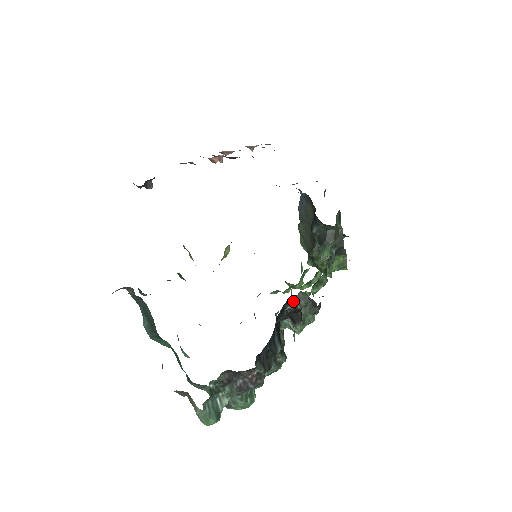
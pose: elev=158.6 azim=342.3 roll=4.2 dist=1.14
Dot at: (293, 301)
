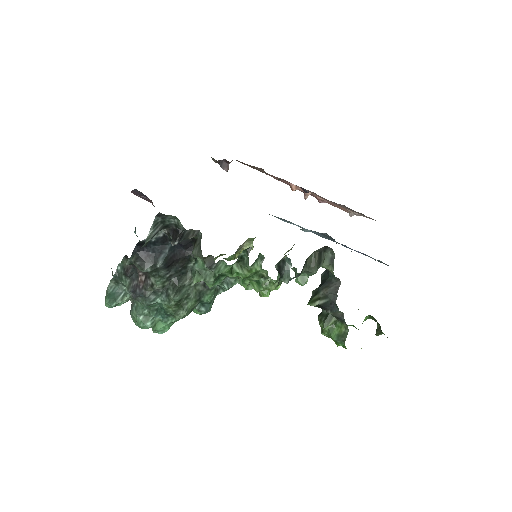
Dot at: (196, 240)
